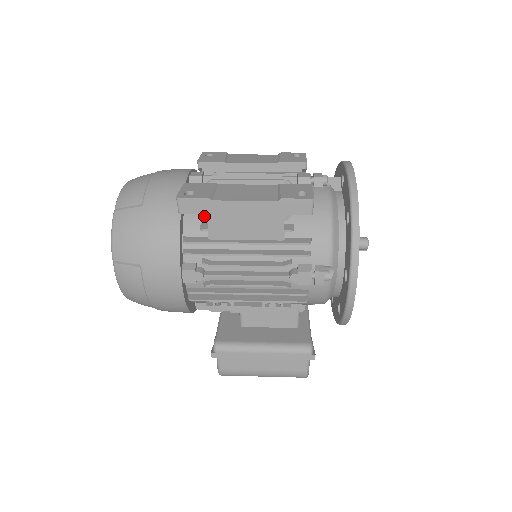
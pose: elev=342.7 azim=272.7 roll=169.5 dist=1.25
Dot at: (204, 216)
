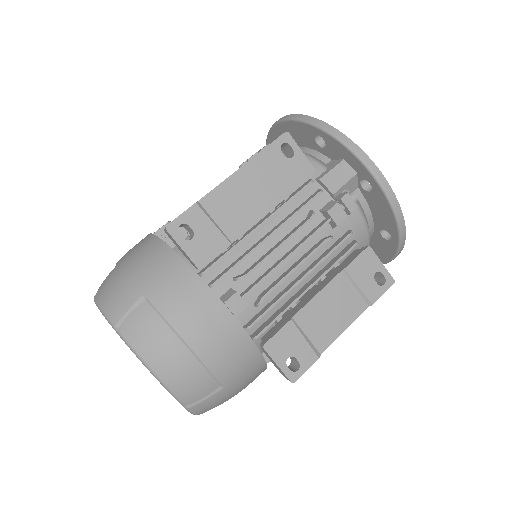
Dot at: occluded
